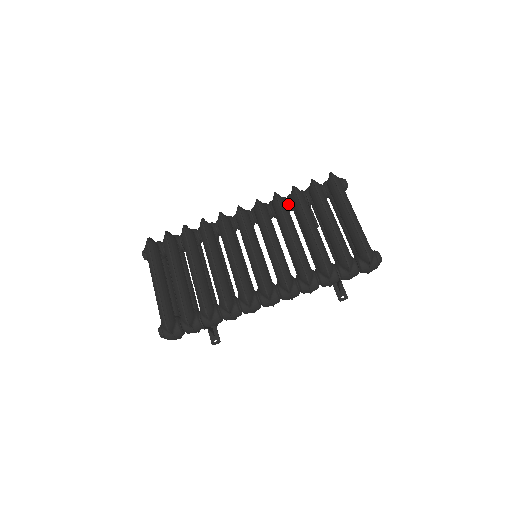
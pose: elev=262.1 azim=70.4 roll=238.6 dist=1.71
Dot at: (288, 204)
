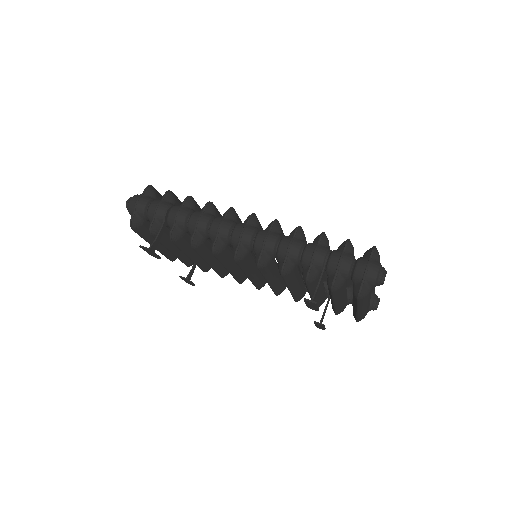
Dot at: occluded
